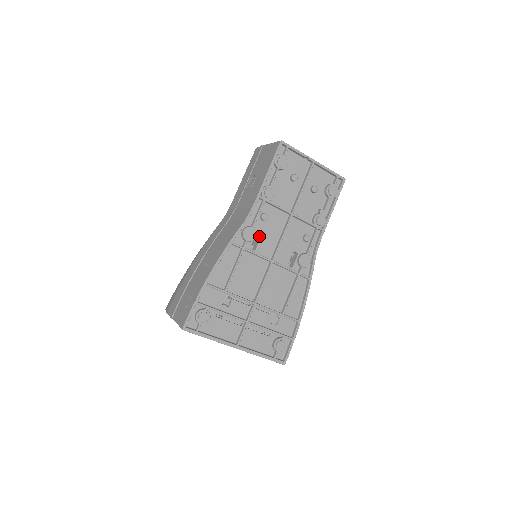
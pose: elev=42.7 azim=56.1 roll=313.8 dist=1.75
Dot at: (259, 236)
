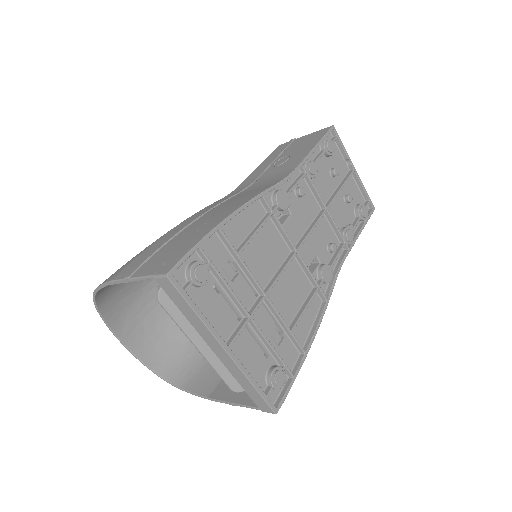
Dot at: (286, 214)
